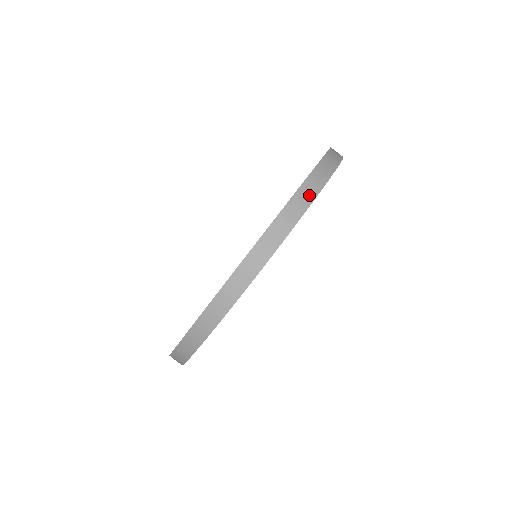
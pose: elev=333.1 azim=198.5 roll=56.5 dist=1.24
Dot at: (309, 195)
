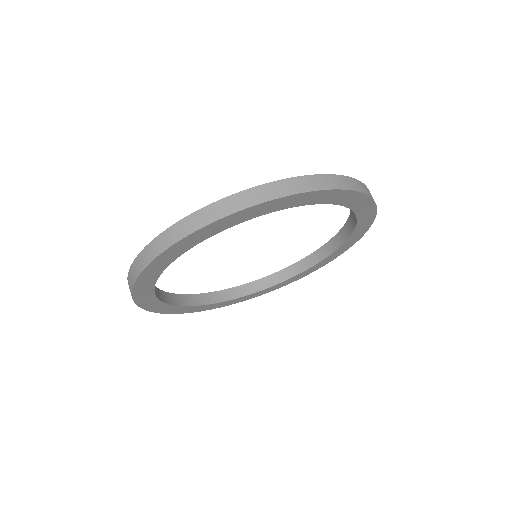
Dot at: (356, 186)
